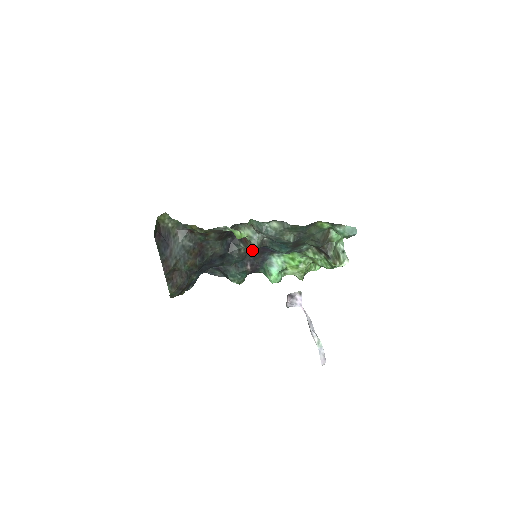
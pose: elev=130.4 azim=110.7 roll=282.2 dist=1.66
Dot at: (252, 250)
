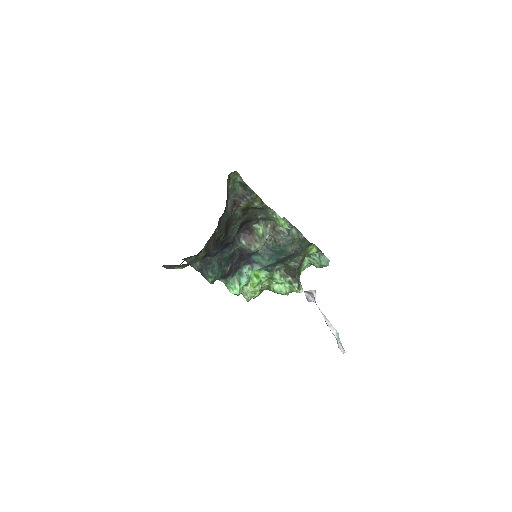
Dot at: (254, 249)
